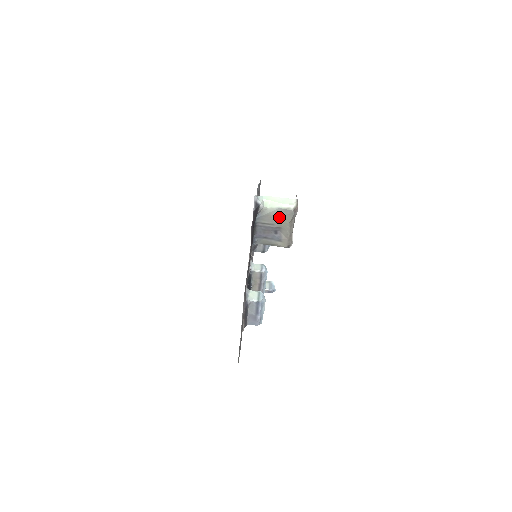
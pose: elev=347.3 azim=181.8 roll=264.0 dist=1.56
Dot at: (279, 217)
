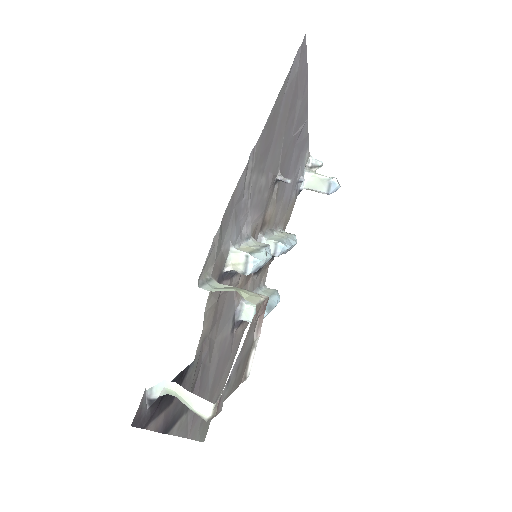
Dot at: occluded
